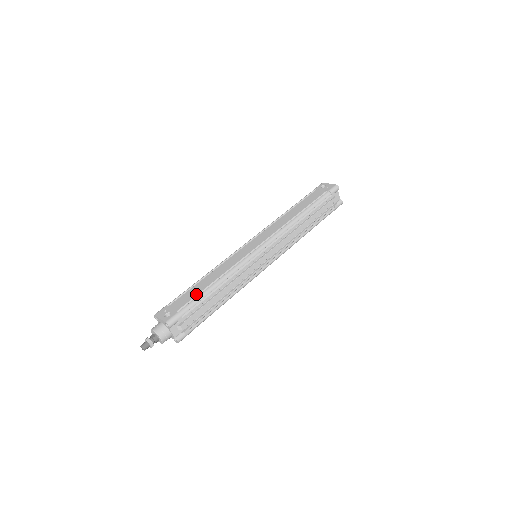
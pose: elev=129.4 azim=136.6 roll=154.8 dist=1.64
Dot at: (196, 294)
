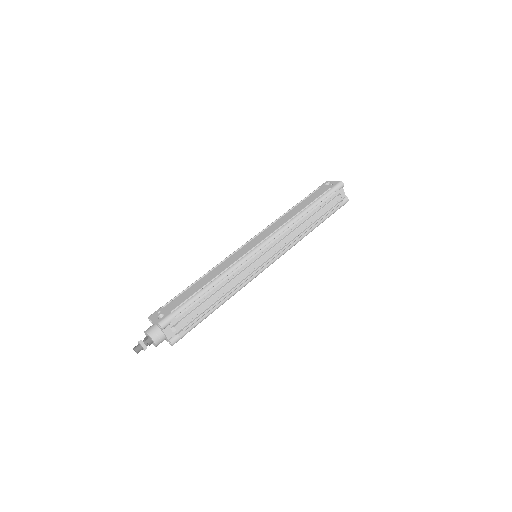
Dot at: (191, 295)
